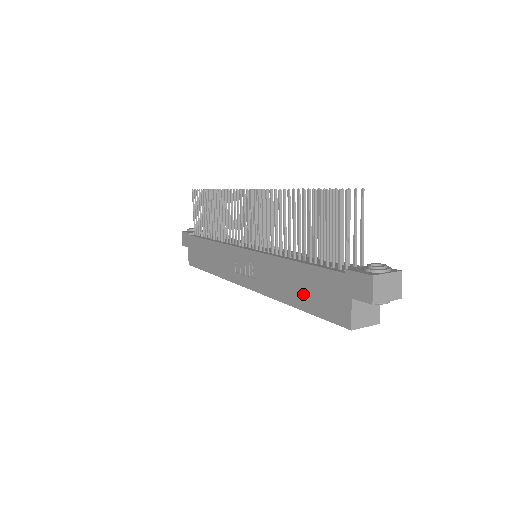
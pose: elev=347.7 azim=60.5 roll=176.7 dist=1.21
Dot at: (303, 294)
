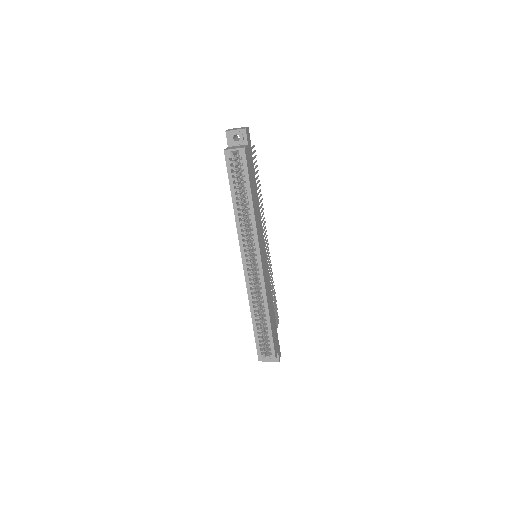
Dot at: occluded
